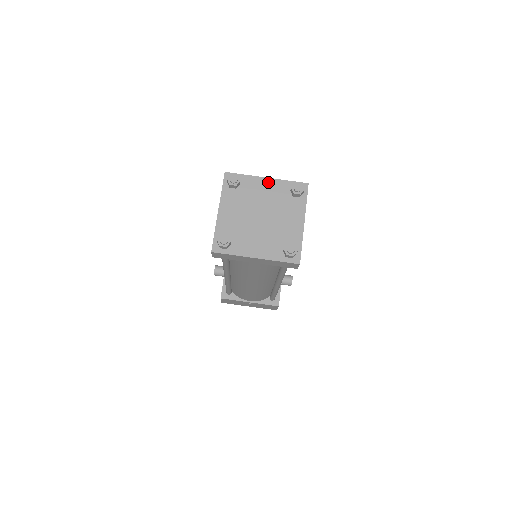
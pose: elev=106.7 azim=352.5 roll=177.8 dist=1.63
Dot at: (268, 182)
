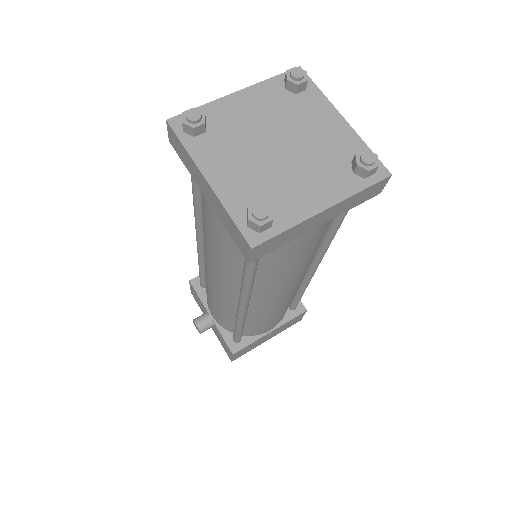
Dot at: (244, 96)
